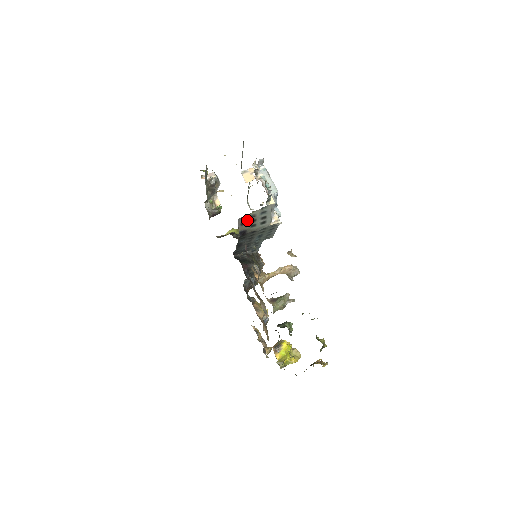
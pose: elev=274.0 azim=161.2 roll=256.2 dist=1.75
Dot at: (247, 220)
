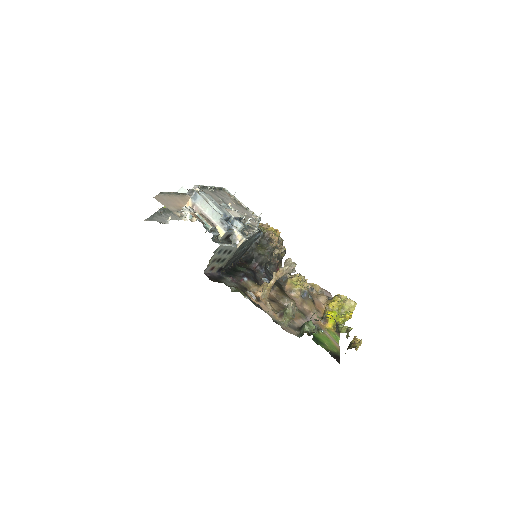
Dot at: (212, 265)
